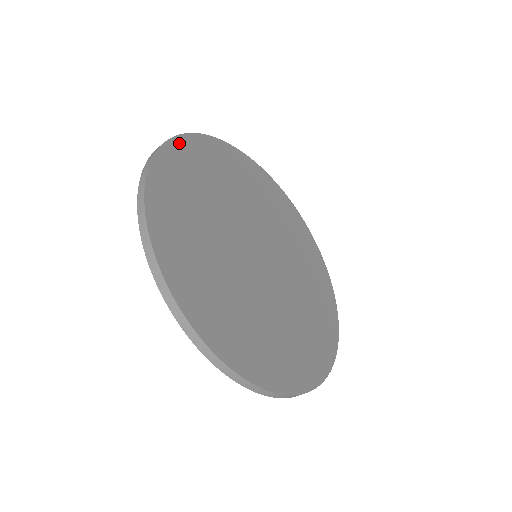
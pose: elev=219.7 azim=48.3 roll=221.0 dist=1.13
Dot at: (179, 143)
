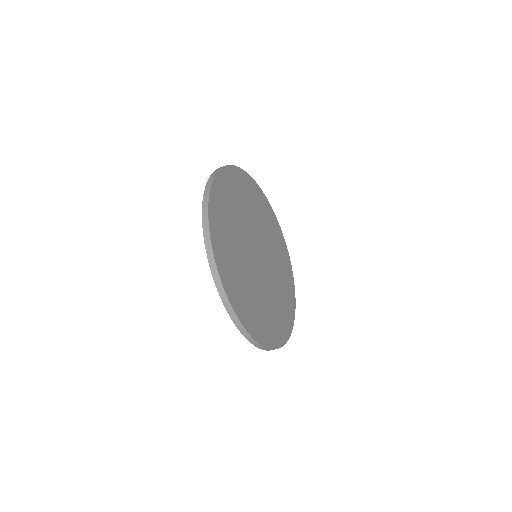
Dot at: (220, 176)
